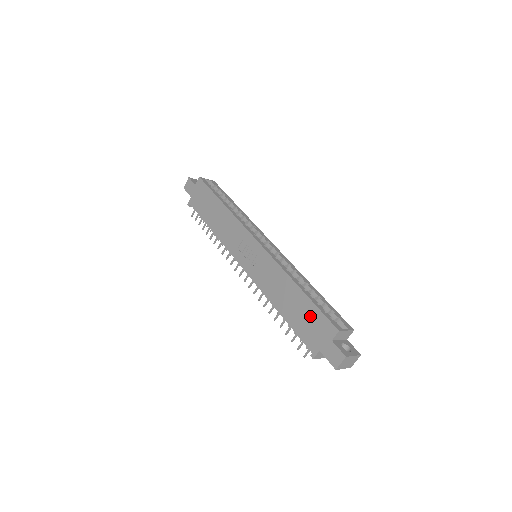
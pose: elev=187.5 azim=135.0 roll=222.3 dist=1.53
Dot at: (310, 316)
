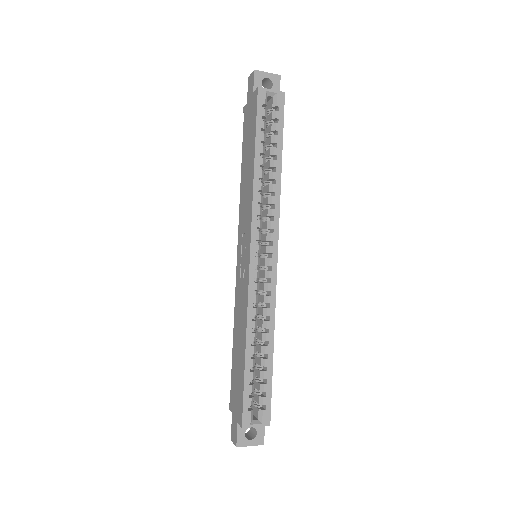
Dot at: (239, 383)
